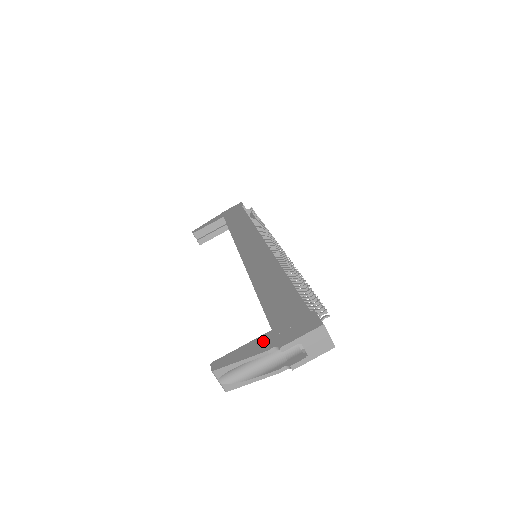
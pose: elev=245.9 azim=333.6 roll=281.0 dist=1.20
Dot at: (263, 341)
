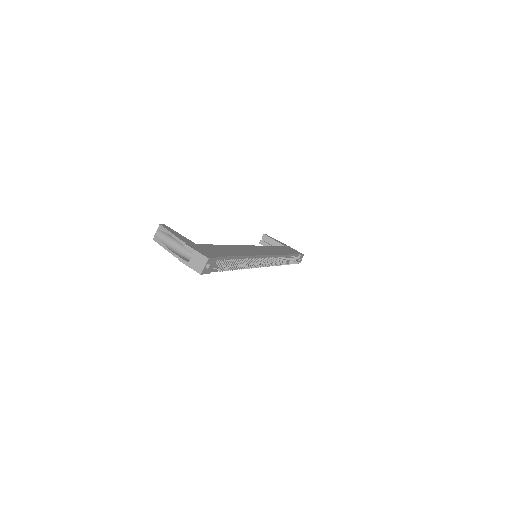
Dot at: (187, 240)
